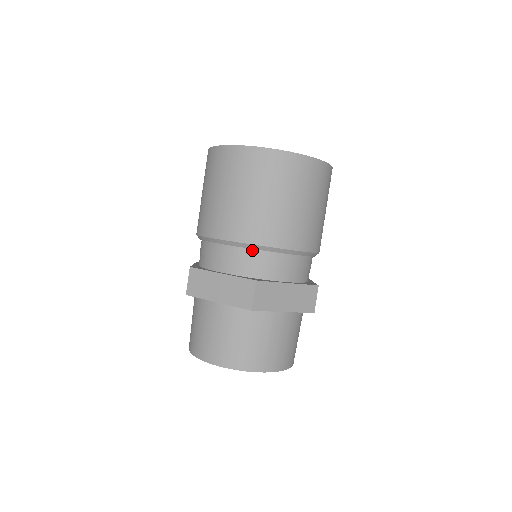
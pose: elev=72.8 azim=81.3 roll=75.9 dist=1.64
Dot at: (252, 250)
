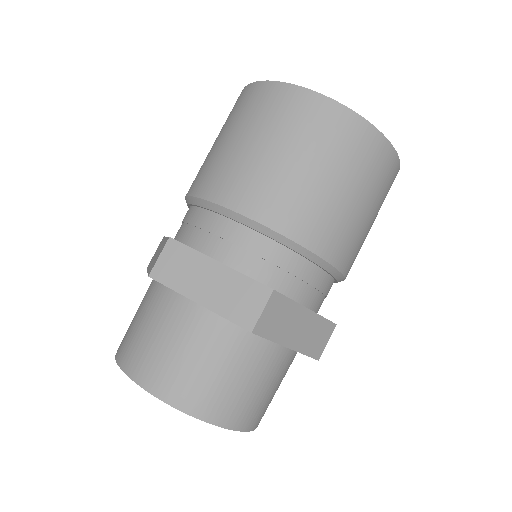
Dot at: (276, 243)
